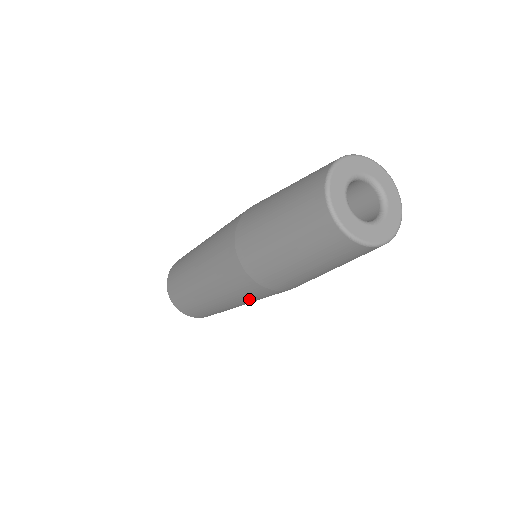
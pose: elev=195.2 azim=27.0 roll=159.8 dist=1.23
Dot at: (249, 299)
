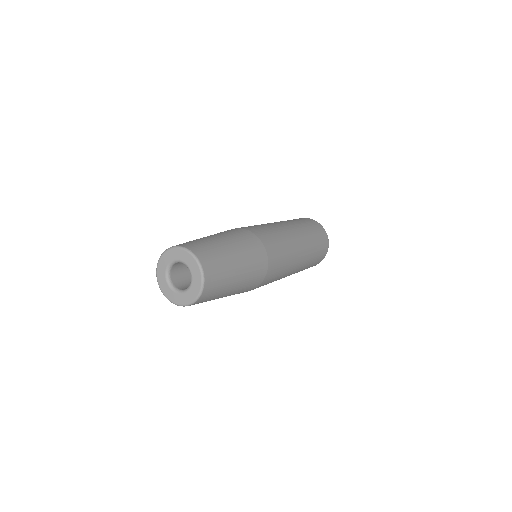
Dot at: occluded
